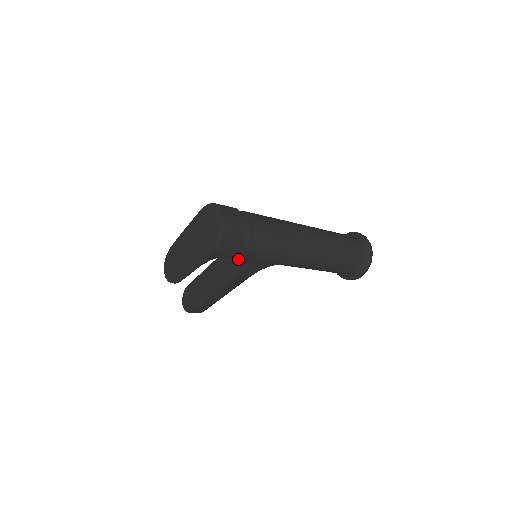
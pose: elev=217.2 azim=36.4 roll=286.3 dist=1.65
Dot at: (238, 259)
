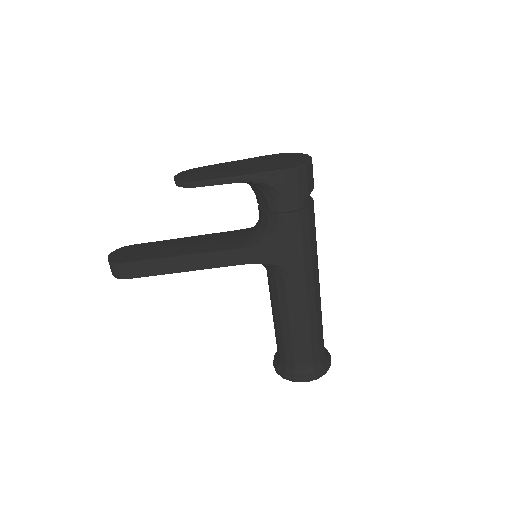
Dot at: (250, 235)
